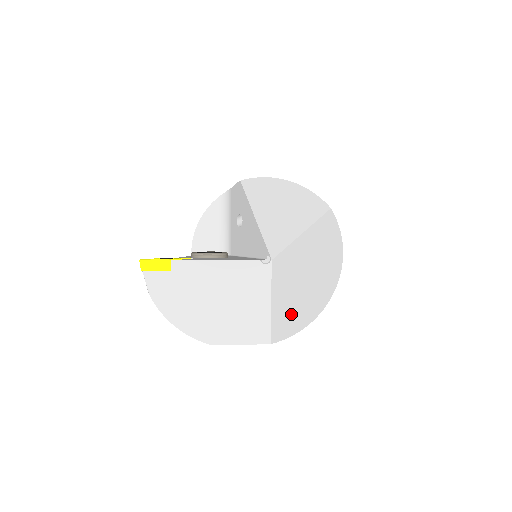
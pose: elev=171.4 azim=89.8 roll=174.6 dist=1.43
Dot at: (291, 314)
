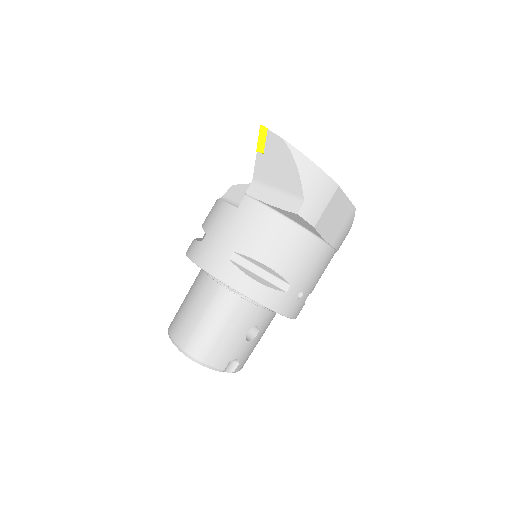
Dot at: occluded
